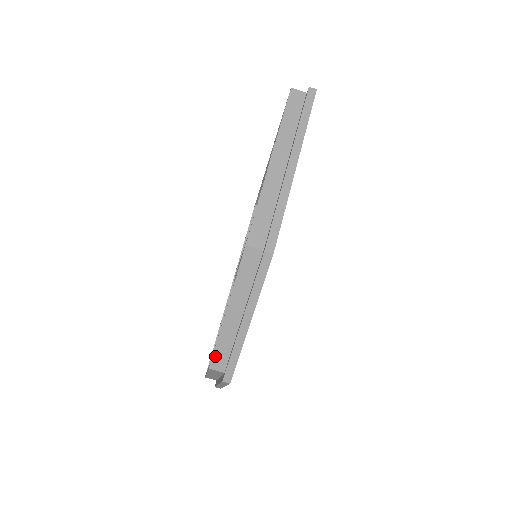
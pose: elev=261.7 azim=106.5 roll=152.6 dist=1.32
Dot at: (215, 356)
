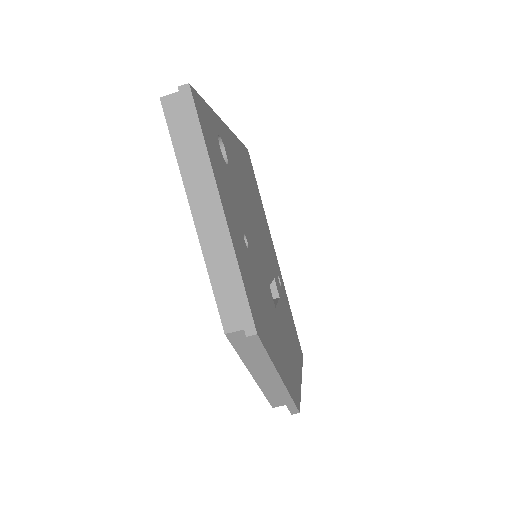
Dot at: (271, 400)
